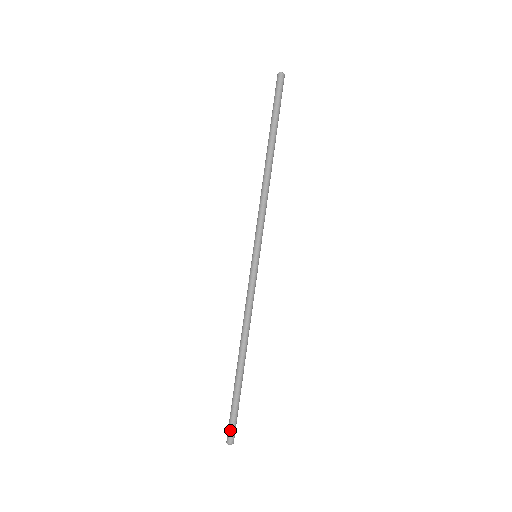
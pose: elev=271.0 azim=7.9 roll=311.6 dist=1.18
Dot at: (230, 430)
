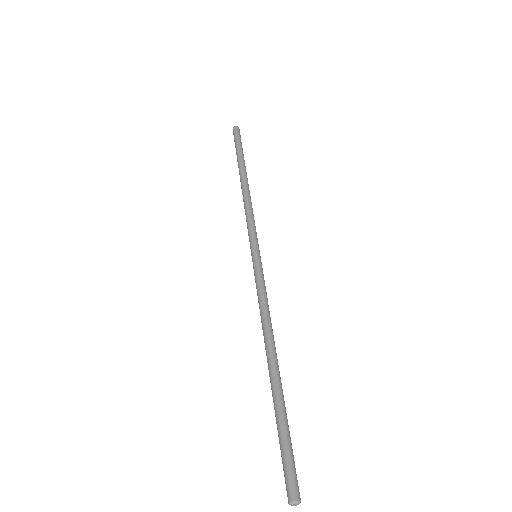
Dot at: (293, 475)
